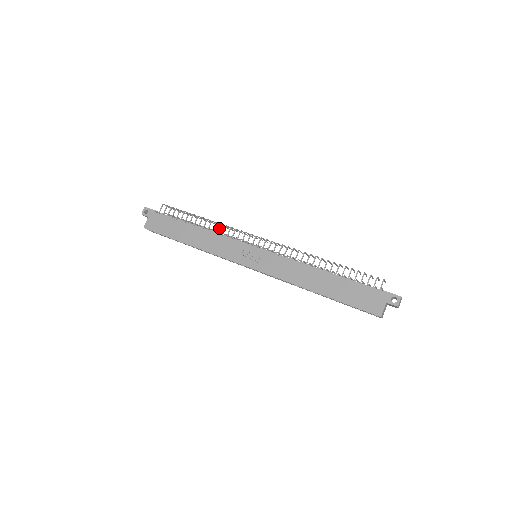
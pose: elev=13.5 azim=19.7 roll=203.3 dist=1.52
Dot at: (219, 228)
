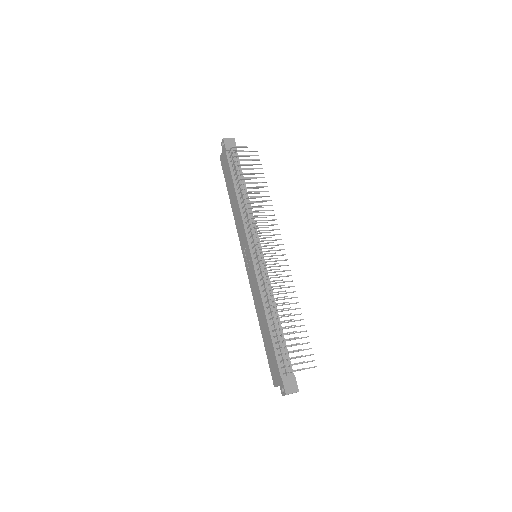
Dot at: (245, 210)
